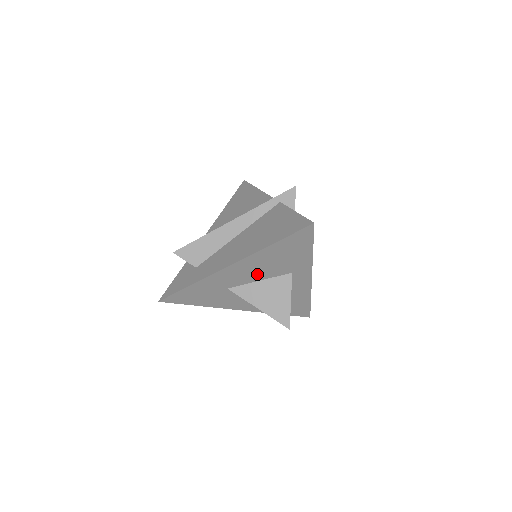
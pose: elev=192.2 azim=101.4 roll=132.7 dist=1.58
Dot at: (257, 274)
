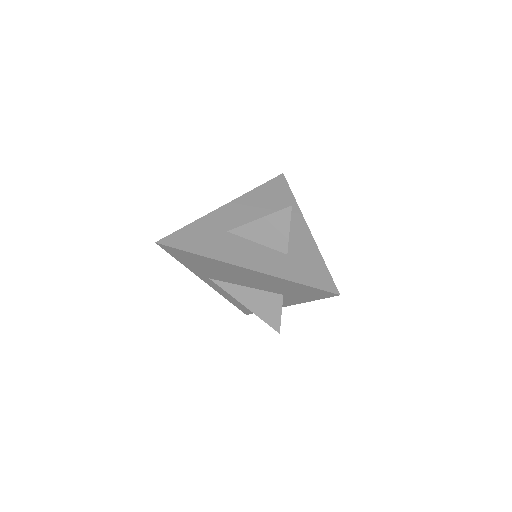
Dot at: (253, 217)
